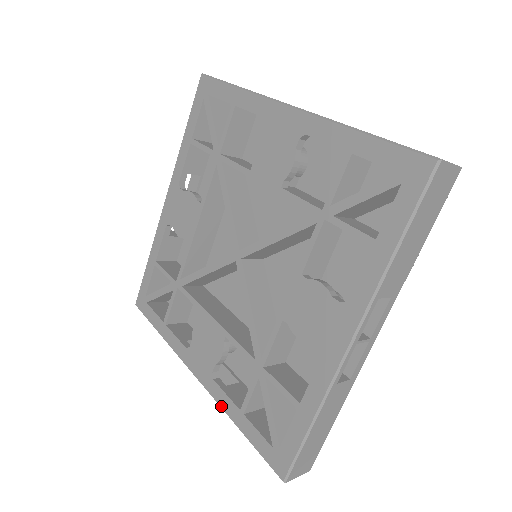
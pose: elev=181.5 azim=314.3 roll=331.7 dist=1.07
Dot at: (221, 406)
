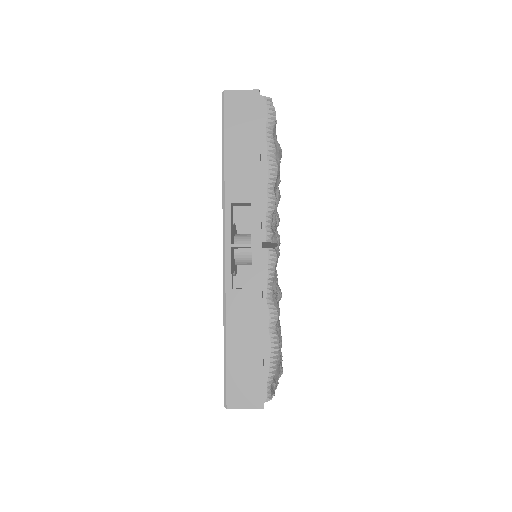
Dot at: occluded
